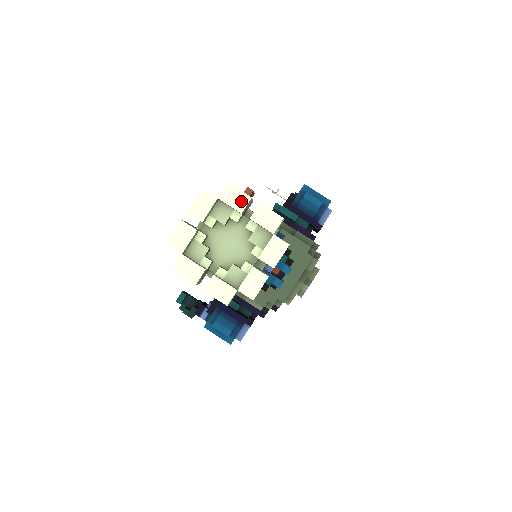
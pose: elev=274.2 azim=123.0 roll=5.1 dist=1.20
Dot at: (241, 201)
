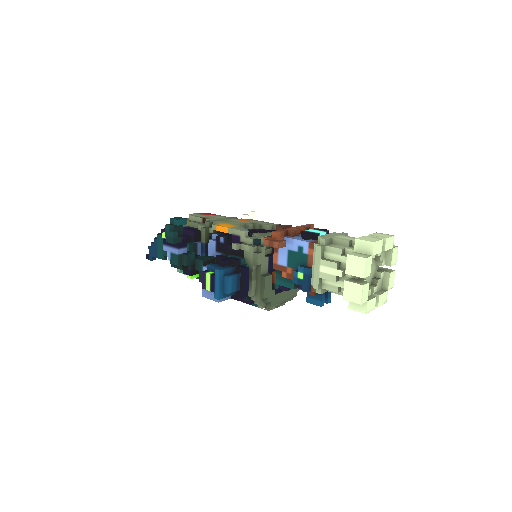
Dot at: (394, 261)
